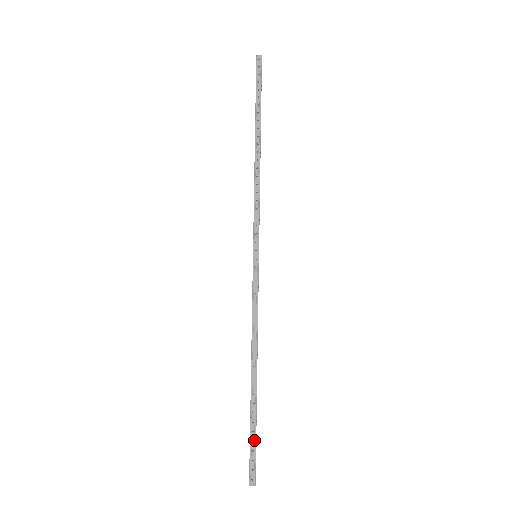
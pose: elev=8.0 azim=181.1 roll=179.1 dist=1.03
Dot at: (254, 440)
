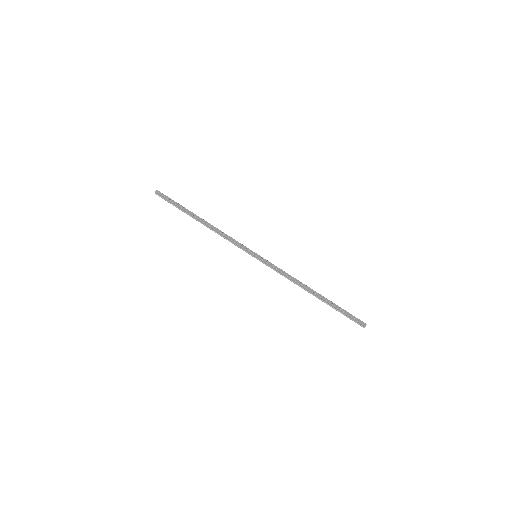
Dot at: (345, 311)
